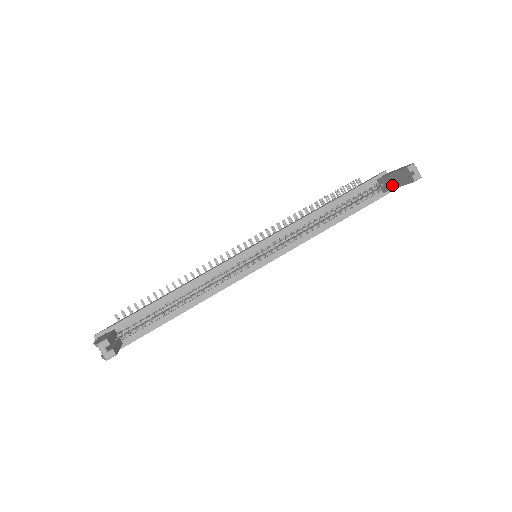
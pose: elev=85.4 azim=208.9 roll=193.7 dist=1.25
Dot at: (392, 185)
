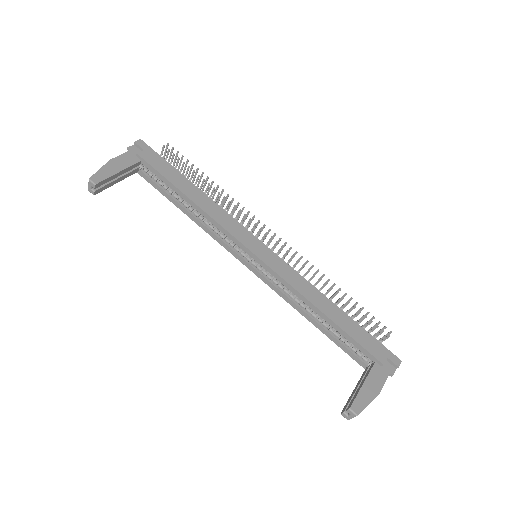
Dot at: (359, 382)
